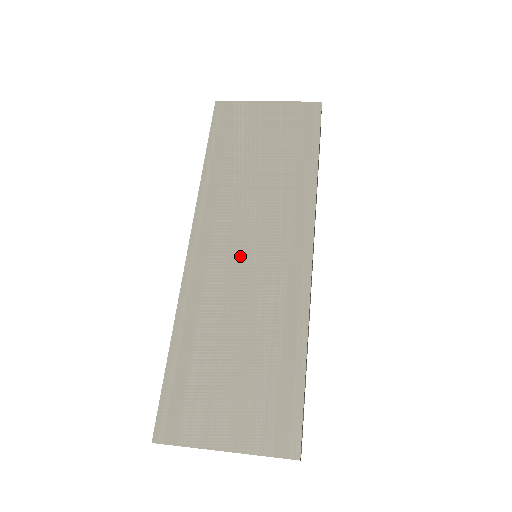
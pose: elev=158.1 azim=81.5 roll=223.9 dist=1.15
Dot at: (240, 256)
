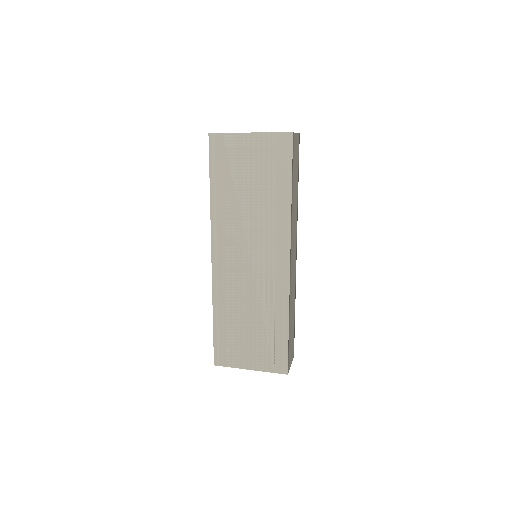
Dot at: (245, 266)
